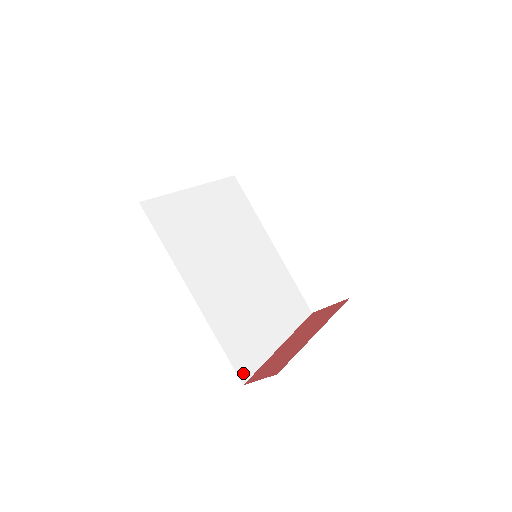
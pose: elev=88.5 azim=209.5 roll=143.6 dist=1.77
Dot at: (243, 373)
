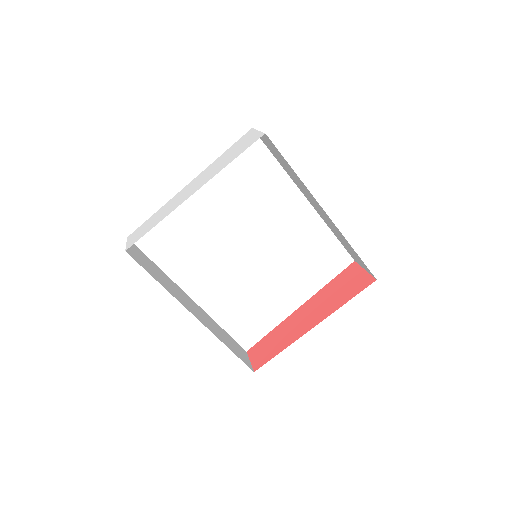
Dot at: (247, 343)
